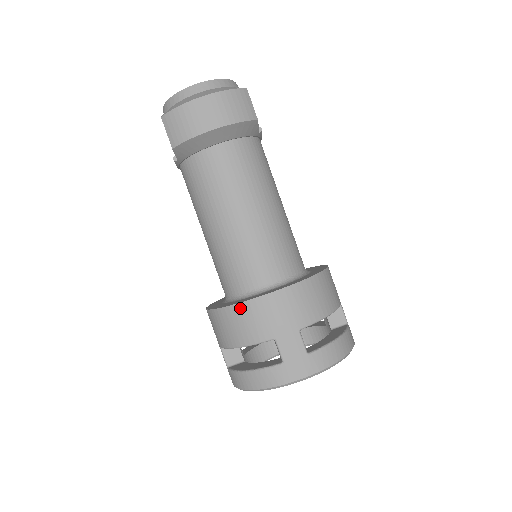
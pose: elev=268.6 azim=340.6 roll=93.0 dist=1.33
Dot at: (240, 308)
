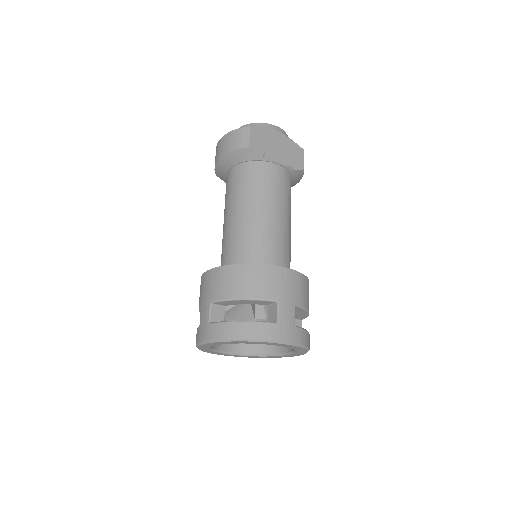
Dot at: occluded
